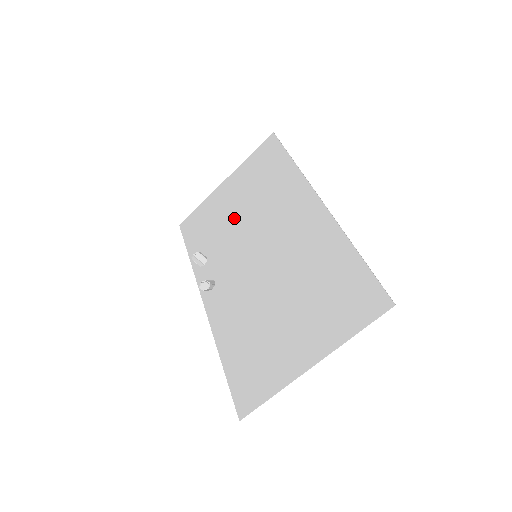
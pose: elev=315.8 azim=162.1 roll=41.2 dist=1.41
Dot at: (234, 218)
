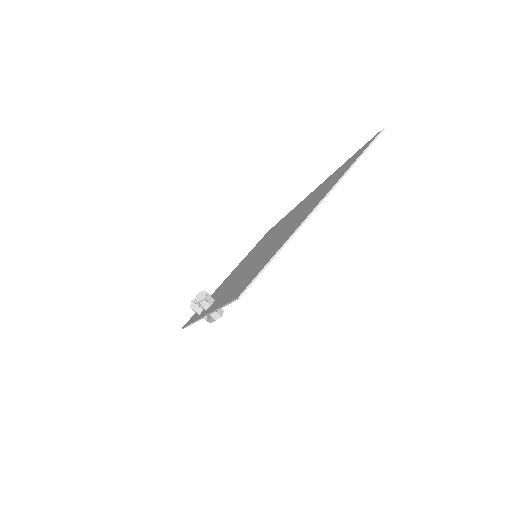
Dot at: (235, 272)
